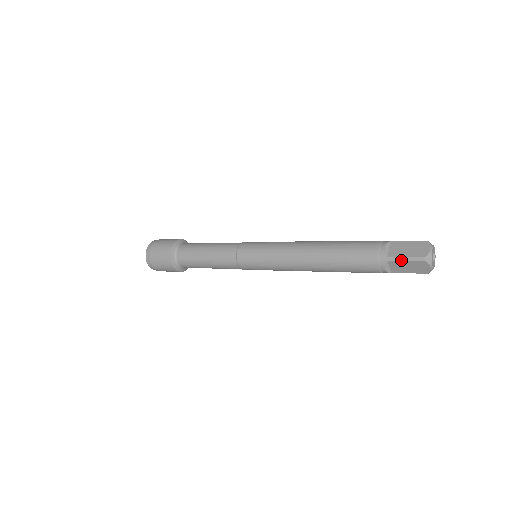
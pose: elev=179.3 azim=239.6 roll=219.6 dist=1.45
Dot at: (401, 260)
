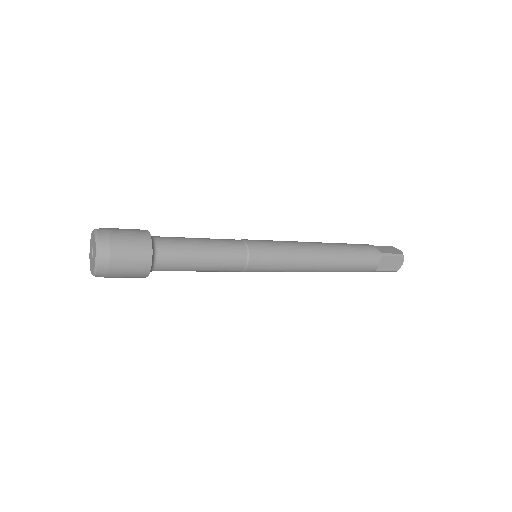
Dot at: (390, 256)
